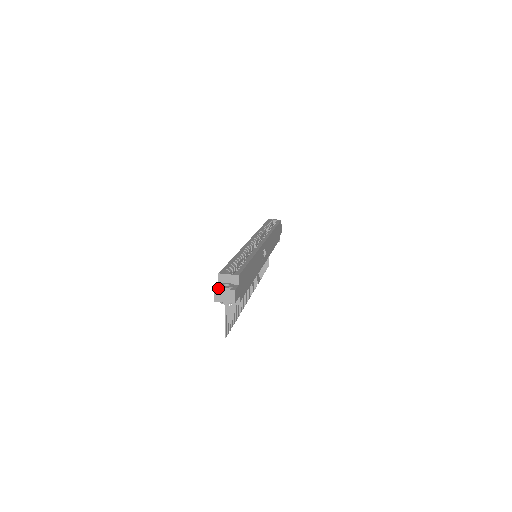
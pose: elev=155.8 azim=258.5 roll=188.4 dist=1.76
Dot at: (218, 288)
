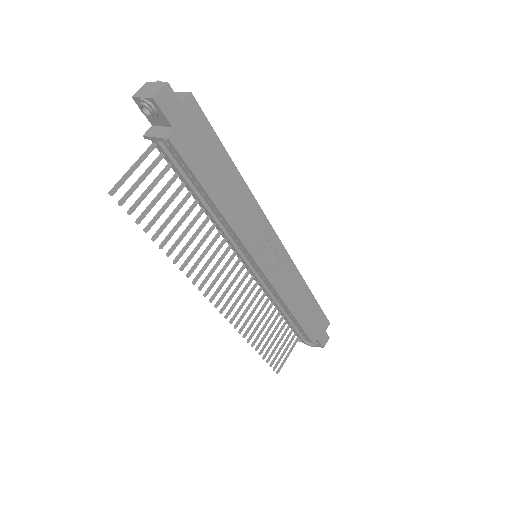
Dot at: (151, 82)
